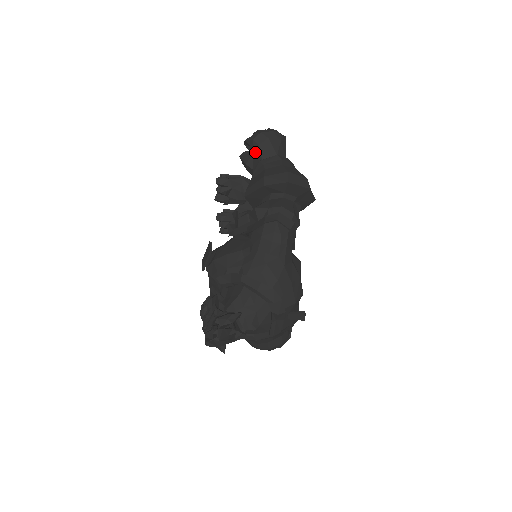
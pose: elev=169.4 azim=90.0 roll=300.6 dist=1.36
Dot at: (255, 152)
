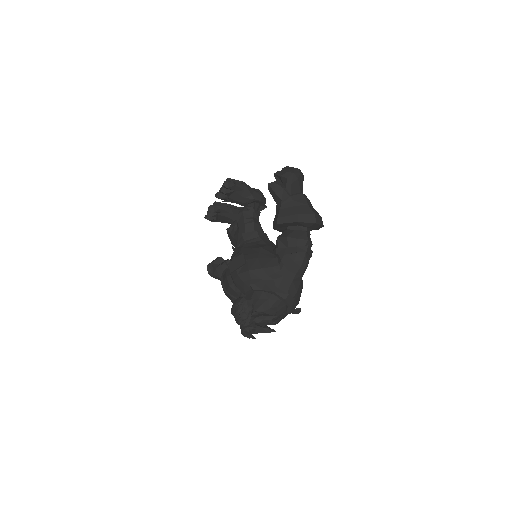
Dot at: (286, 187)
